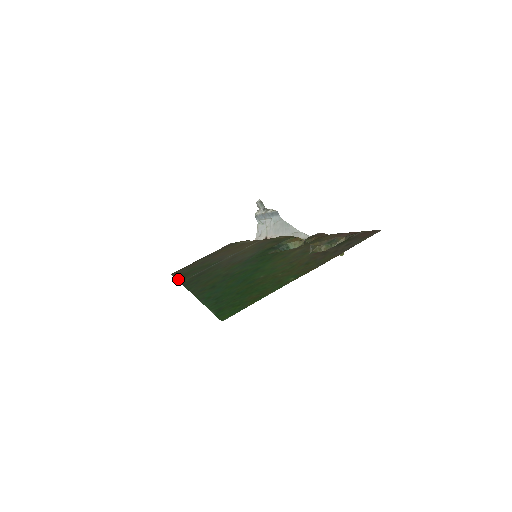
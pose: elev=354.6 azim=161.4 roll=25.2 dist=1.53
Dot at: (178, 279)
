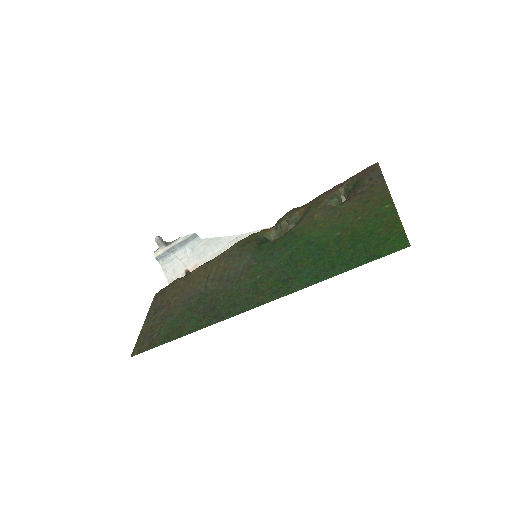
Dot at: (176, 338)
